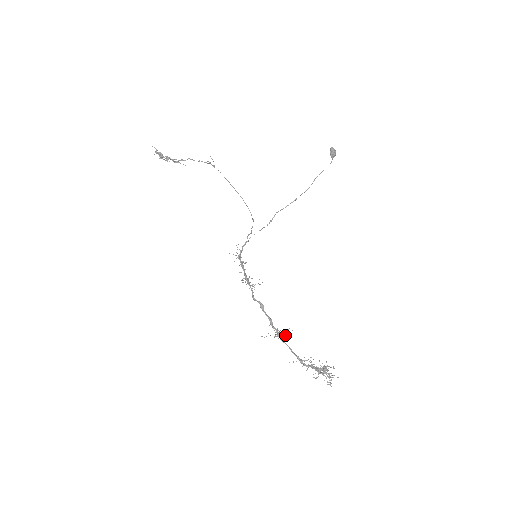
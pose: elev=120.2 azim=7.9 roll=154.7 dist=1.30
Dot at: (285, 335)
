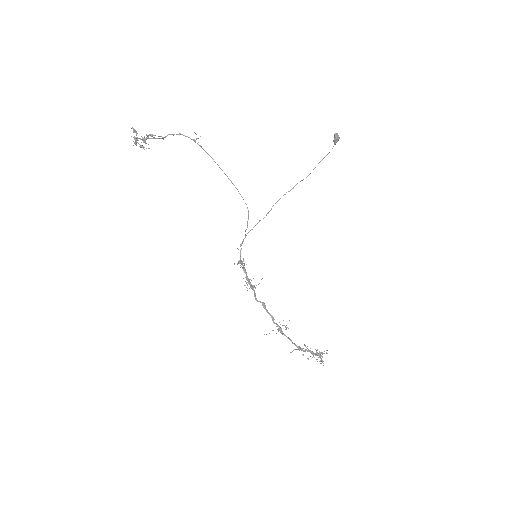
Dot at: (286, 329)
